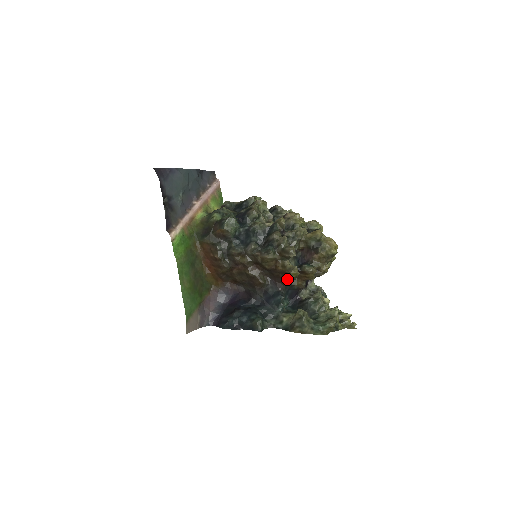
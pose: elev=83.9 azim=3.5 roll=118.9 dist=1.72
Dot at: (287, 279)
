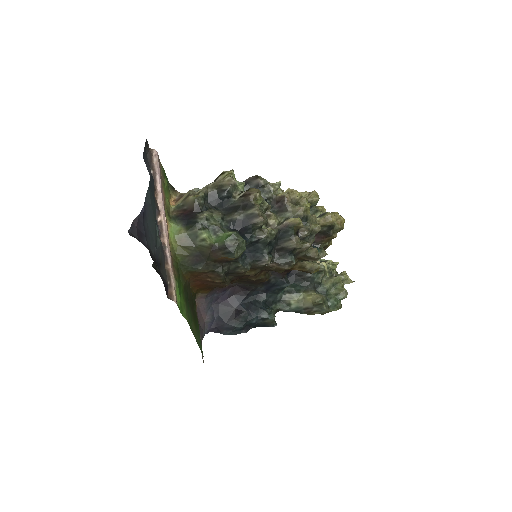
Dot at: occluded
